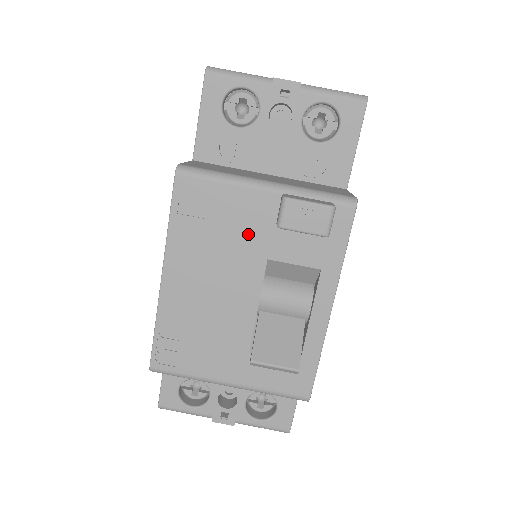
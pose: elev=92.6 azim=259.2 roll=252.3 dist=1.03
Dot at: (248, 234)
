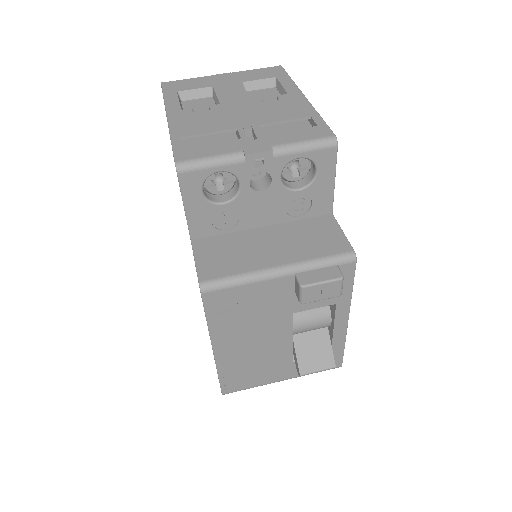
Dot at: (274, 306)
